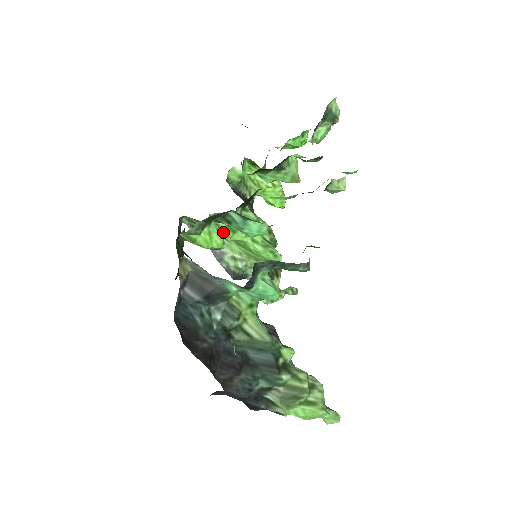
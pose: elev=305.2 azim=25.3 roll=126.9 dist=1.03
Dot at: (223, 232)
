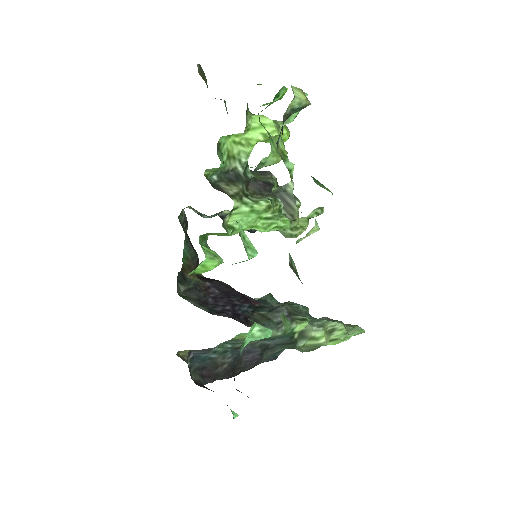
Dot at: (220, 235)
